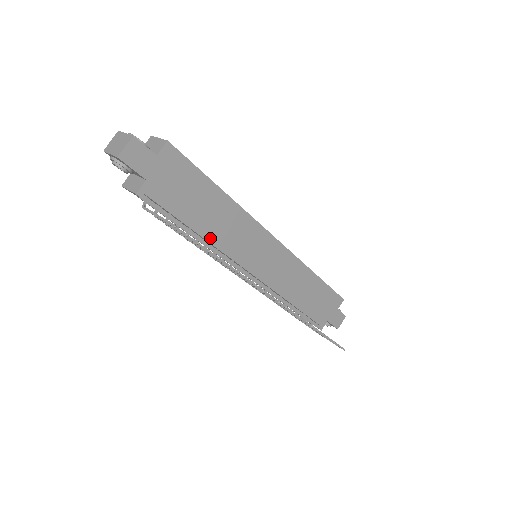
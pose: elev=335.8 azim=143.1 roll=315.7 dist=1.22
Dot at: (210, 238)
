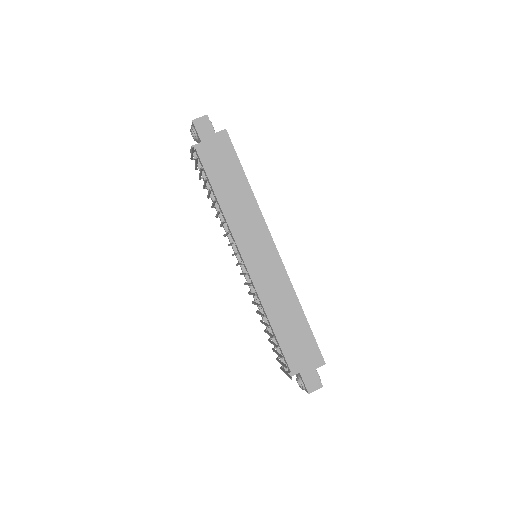
Dot at: (224, 208)
